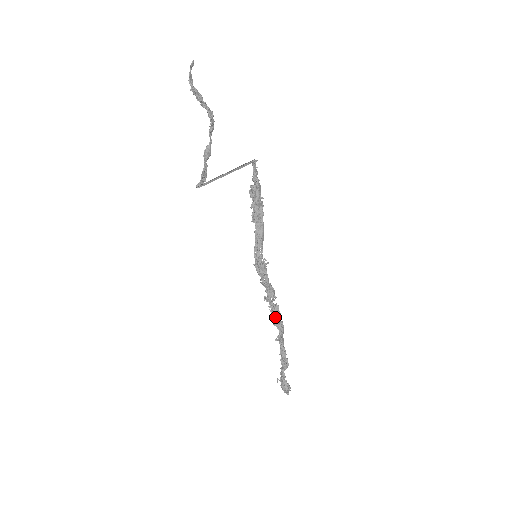
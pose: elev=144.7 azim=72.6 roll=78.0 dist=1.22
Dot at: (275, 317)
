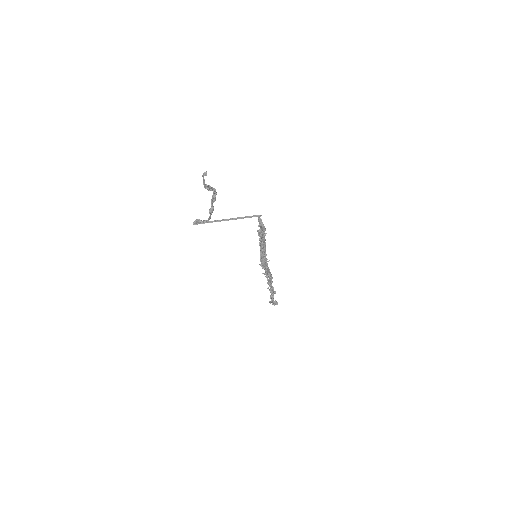
Dot at: (270, 279)
